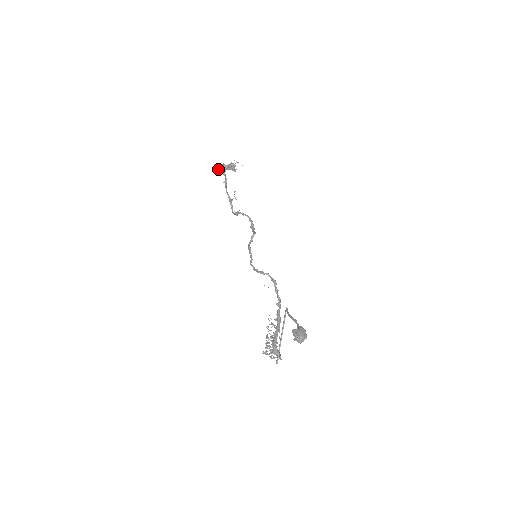
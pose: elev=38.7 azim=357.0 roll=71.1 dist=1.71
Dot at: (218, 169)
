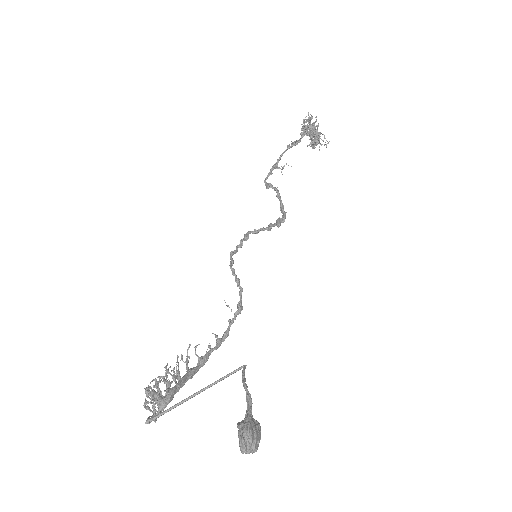
Dot at: occluded
